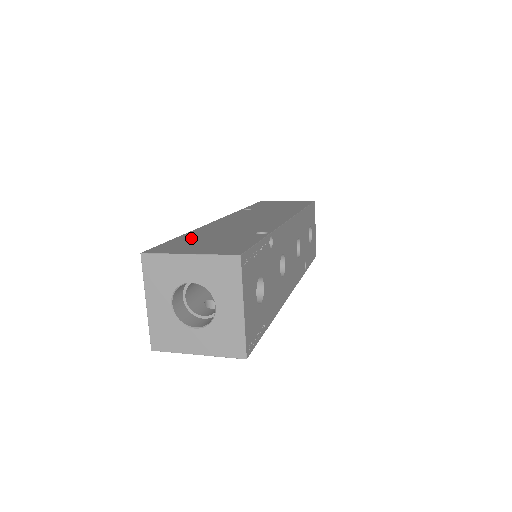
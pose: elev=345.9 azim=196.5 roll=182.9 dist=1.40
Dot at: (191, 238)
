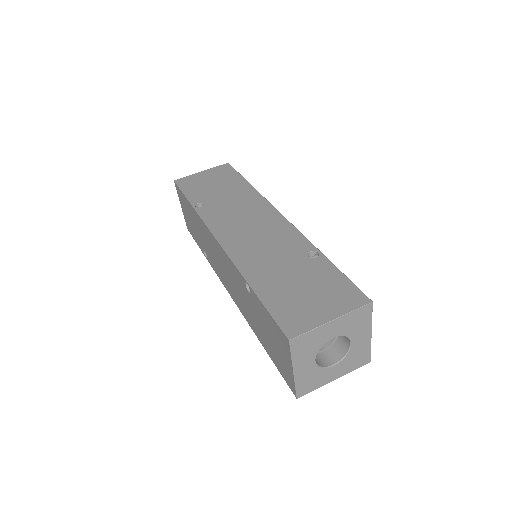
Dot at: (275, 291)
